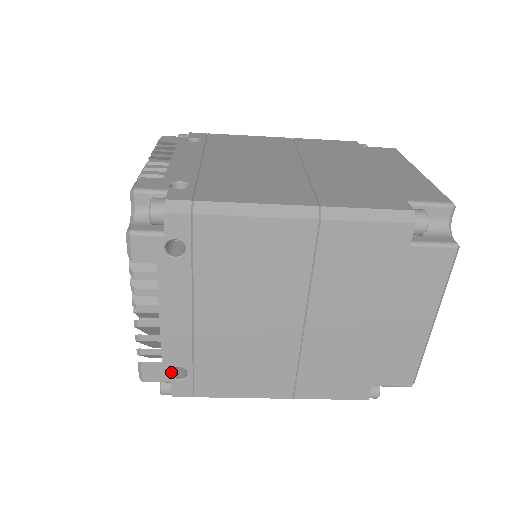
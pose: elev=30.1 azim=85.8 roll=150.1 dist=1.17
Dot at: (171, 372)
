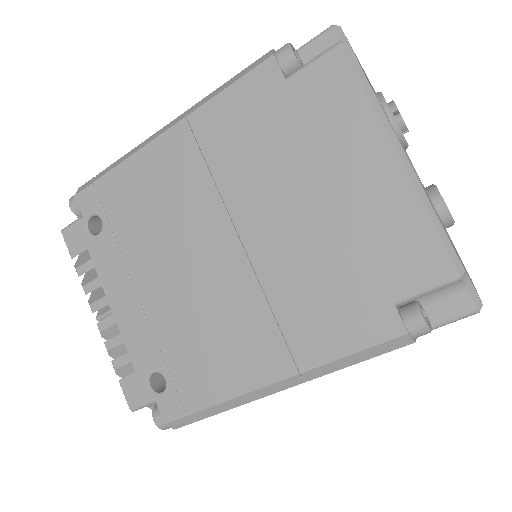
Dot at: (153, 386)
